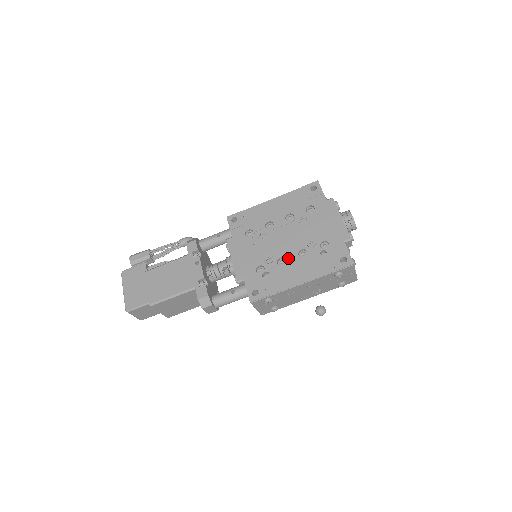
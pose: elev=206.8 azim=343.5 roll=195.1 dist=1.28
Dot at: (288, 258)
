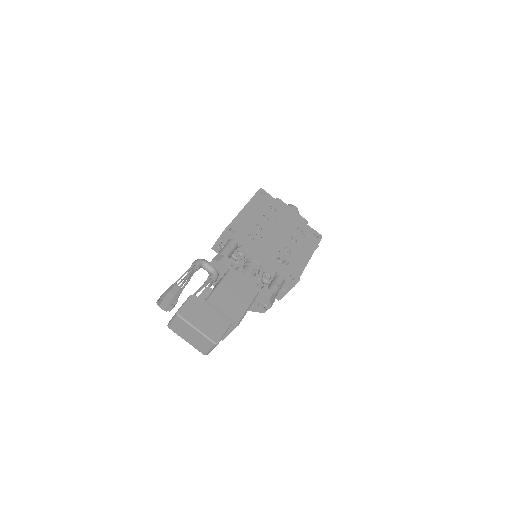
Dot at: (289, 246)
